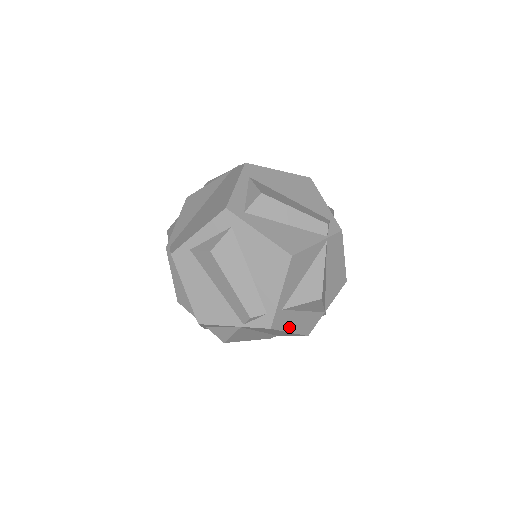
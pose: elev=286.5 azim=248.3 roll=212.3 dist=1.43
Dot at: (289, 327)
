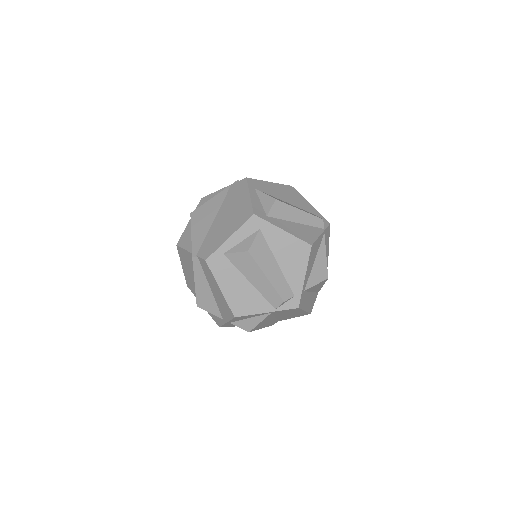
Dot at: (305, 306)
